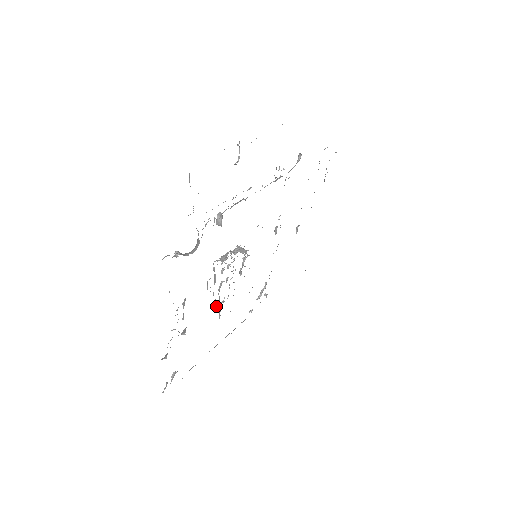
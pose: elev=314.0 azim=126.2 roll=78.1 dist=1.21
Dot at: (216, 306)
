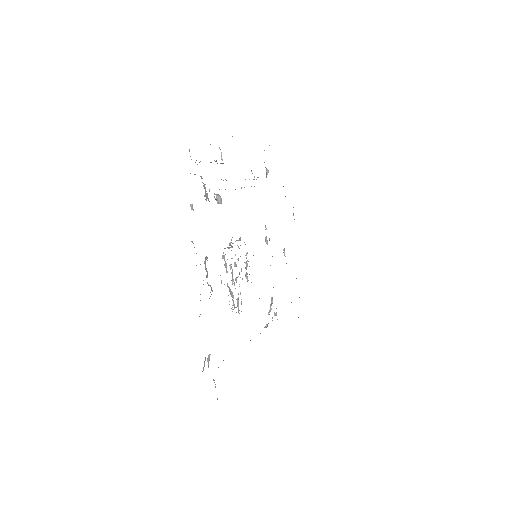
Dot at: (233, 301)
